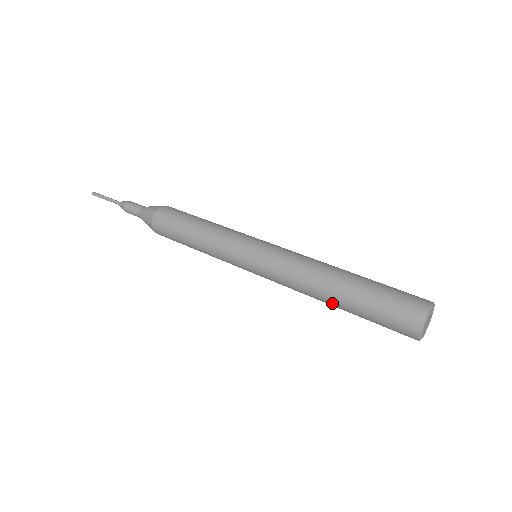
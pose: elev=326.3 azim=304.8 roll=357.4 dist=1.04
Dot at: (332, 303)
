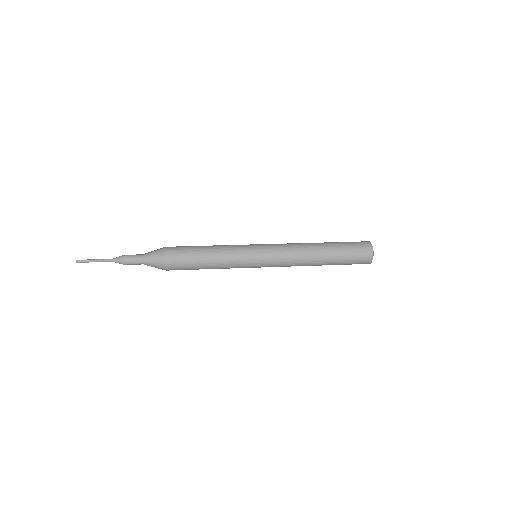
Dot at: (320, 264)
